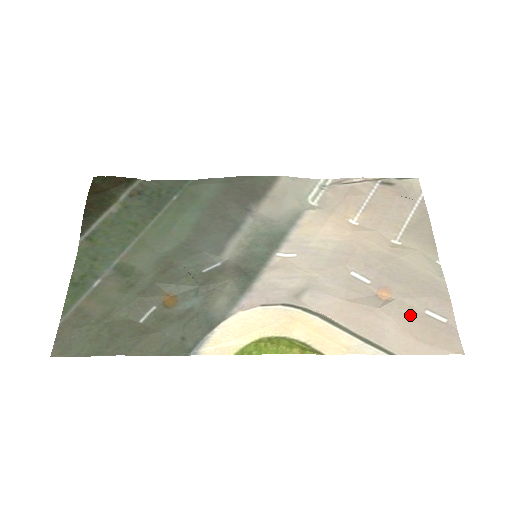
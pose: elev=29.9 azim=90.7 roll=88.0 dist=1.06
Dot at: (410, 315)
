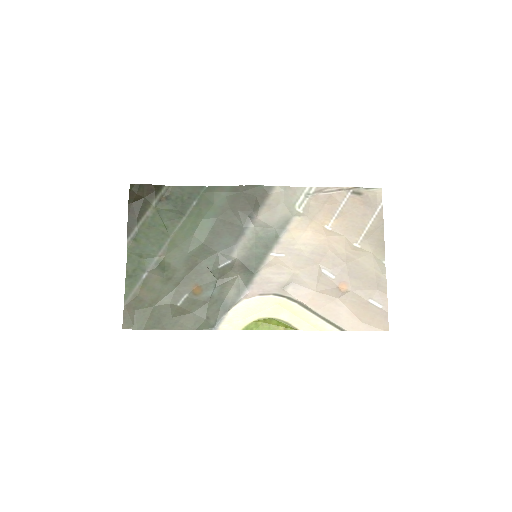
Dot at: (358, 303)
